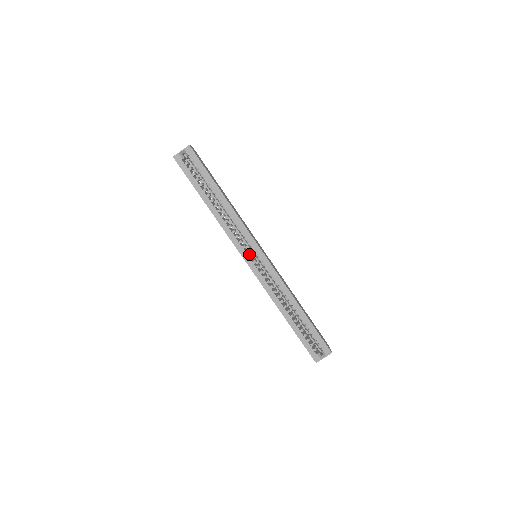
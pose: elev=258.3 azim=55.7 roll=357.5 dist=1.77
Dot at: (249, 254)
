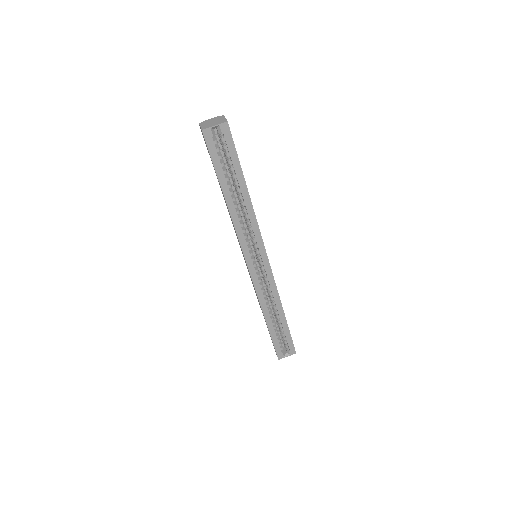
Dot at: occluded
